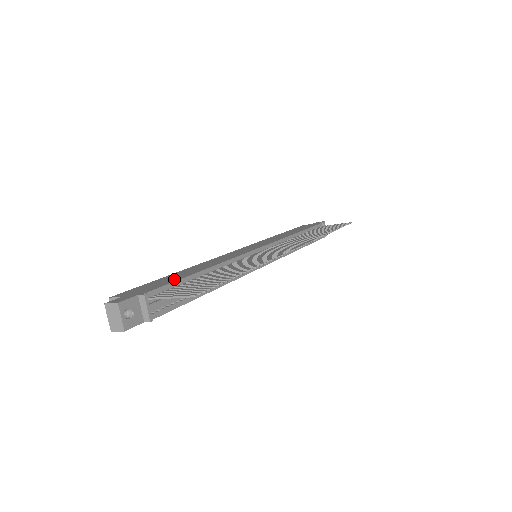
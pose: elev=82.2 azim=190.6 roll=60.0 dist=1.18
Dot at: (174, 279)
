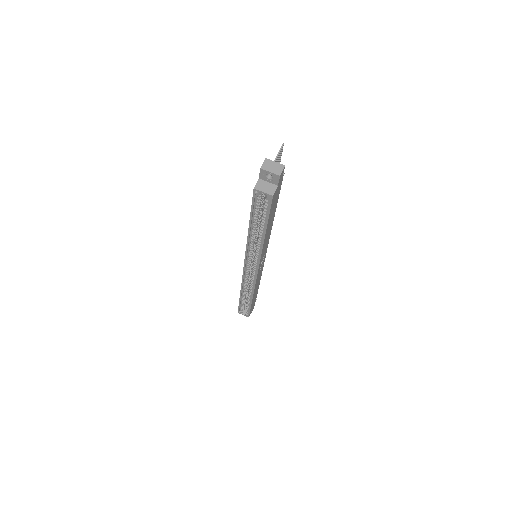
Dot at: occluded
